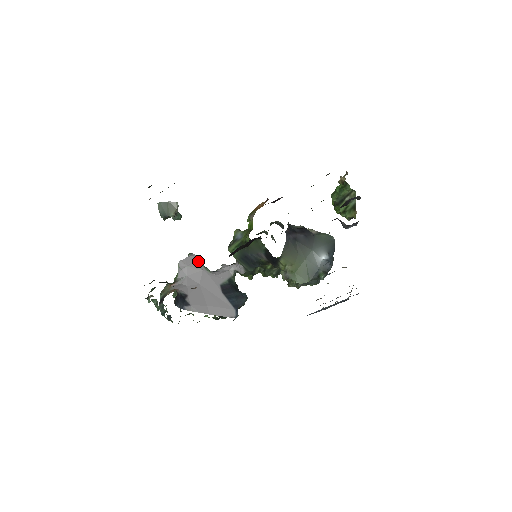
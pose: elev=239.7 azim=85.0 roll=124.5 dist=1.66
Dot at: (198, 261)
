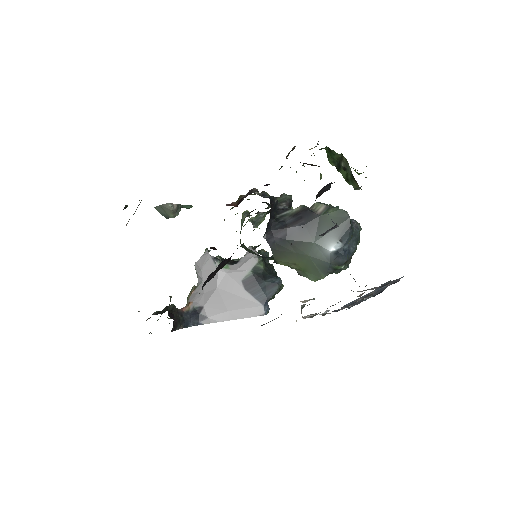
Dot at: (212, 260)
